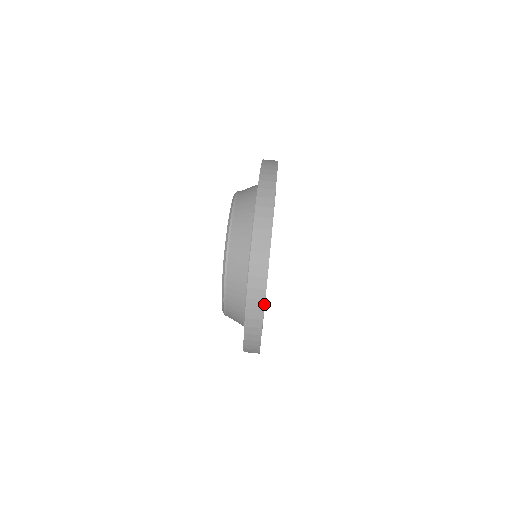
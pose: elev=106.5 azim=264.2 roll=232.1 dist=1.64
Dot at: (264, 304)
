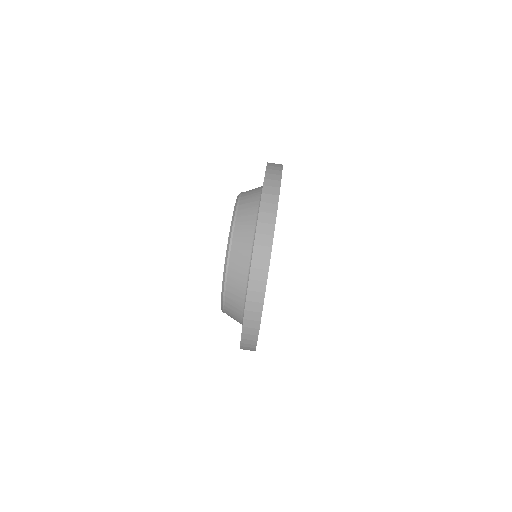
Dot at: occluded
